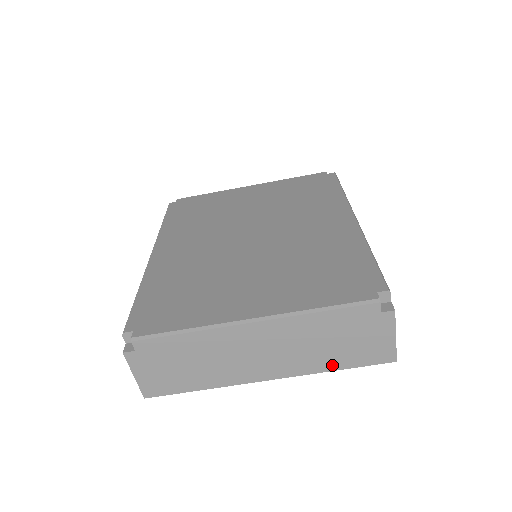
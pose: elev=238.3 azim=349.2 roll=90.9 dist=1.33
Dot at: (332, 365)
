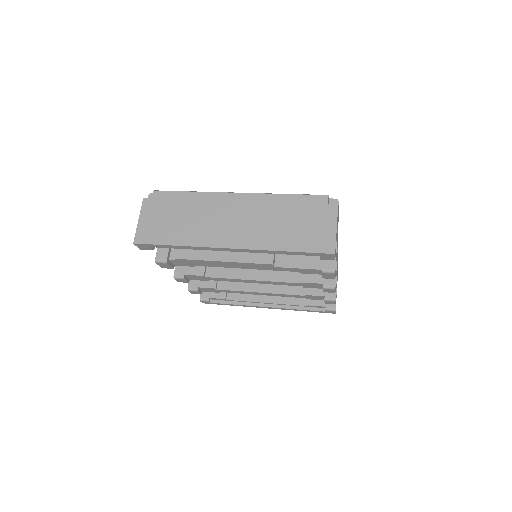
Dot at: (283, 245)
